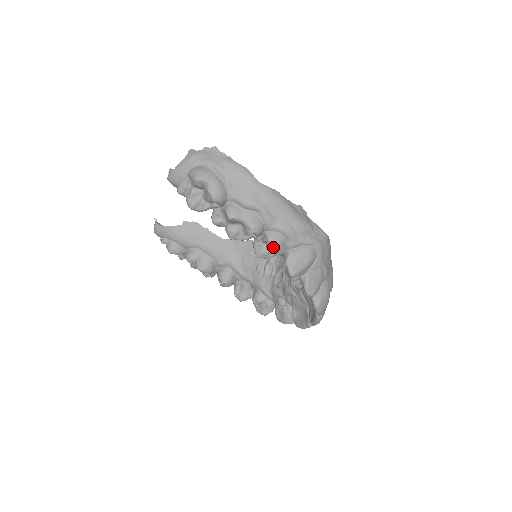
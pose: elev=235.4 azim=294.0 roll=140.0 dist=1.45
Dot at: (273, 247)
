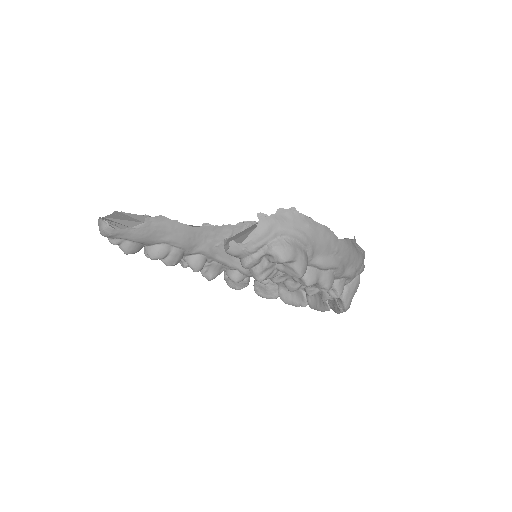
Dot at: (340, 295)
